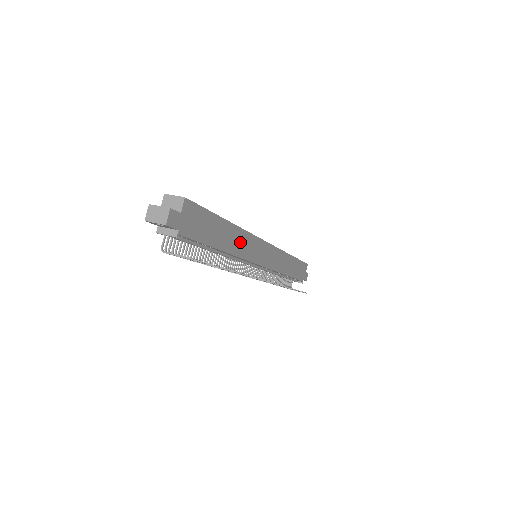
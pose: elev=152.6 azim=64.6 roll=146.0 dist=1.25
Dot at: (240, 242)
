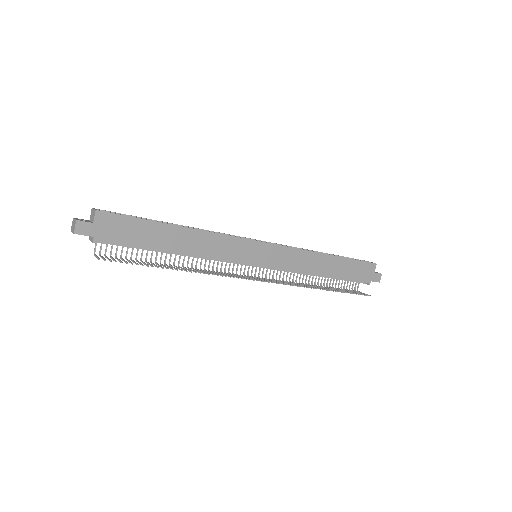
Dot at: (205, 243)
